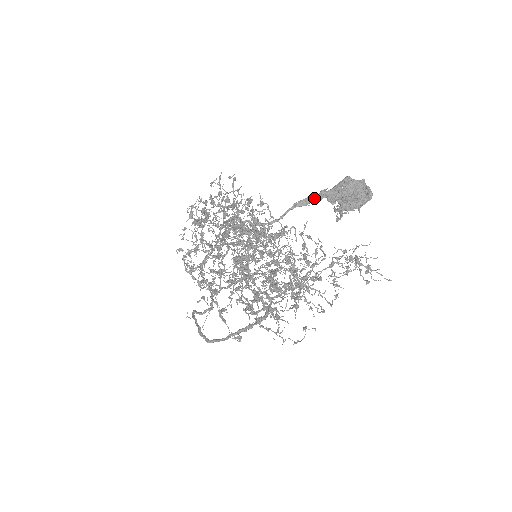
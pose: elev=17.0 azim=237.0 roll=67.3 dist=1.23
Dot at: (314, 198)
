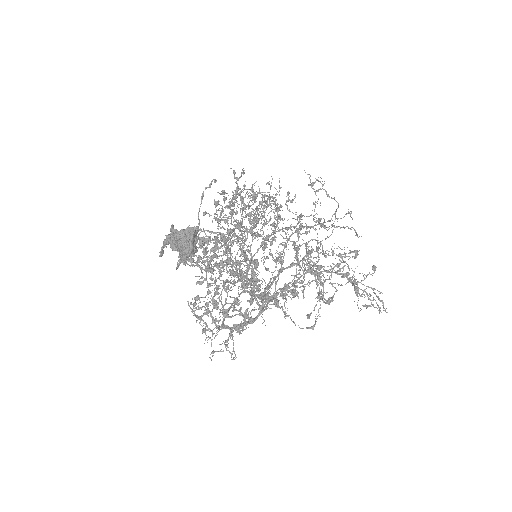
Dot at: (165, 241)
